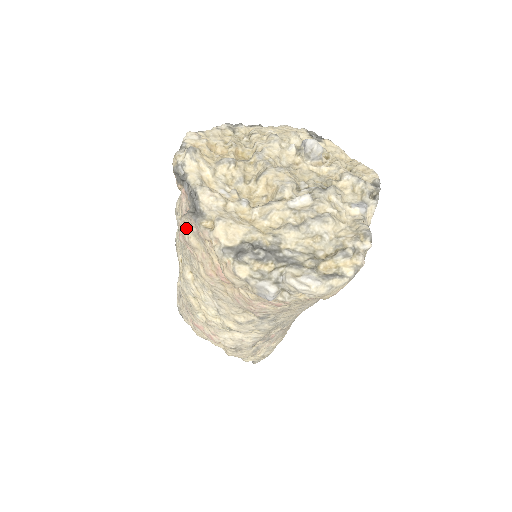
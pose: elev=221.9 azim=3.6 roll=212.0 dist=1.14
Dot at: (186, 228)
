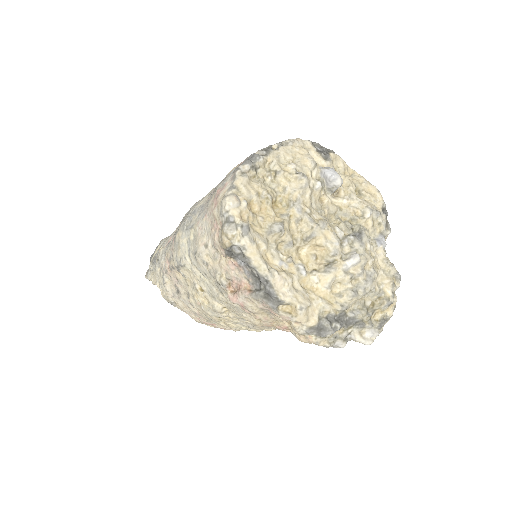
Dot at: (250, 303)
